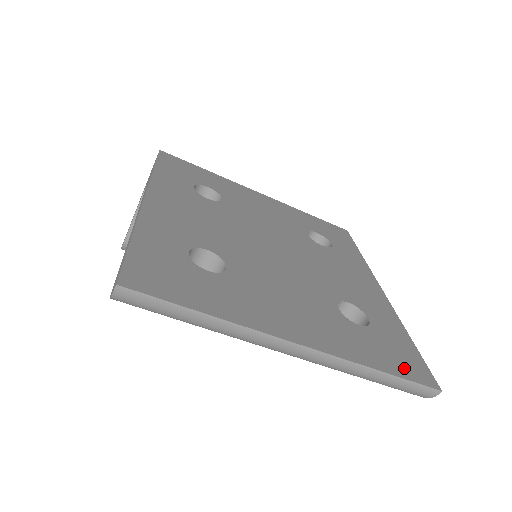
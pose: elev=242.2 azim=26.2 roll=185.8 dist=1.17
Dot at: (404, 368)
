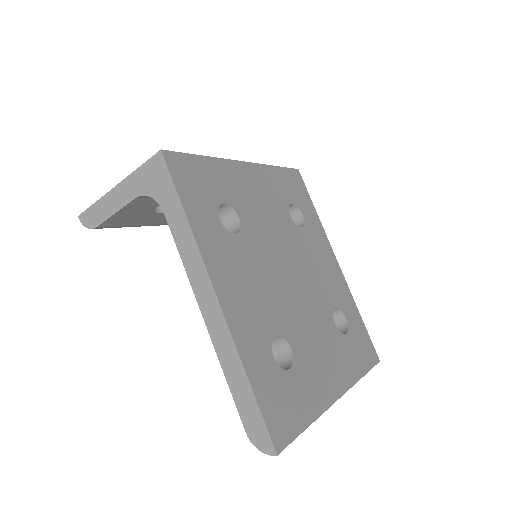
Dot at: (368, 358)
